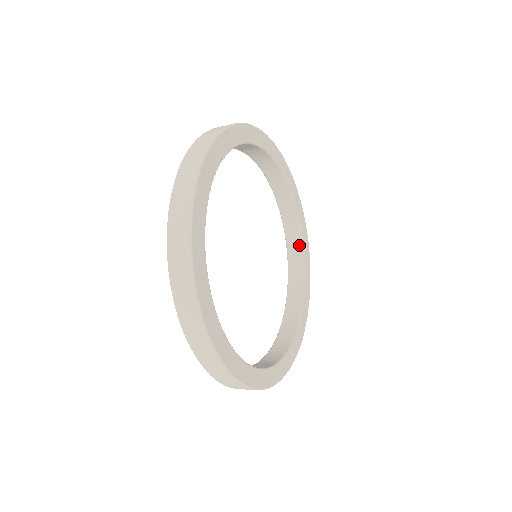
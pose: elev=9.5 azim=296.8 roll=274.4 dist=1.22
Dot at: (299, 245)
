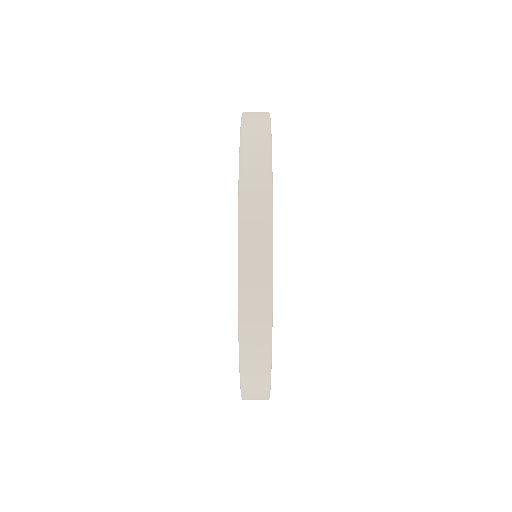
Dot at: occluded
